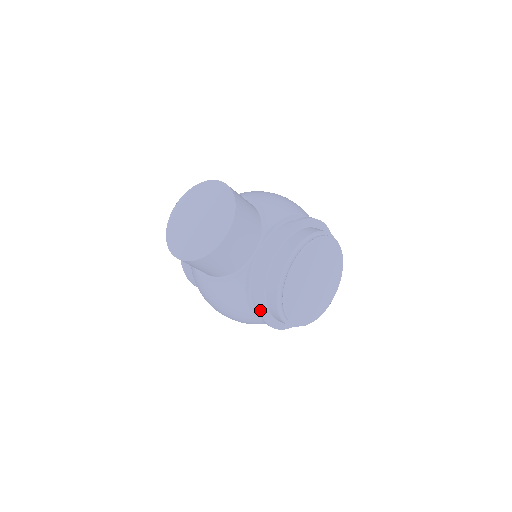
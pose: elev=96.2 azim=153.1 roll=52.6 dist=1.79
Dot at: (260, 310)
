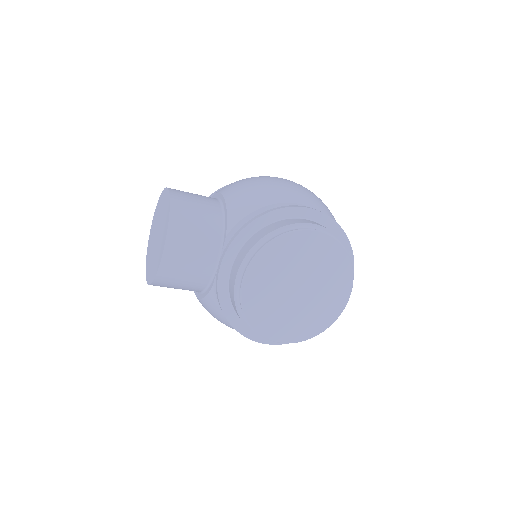
Dot at: (236, 329)
